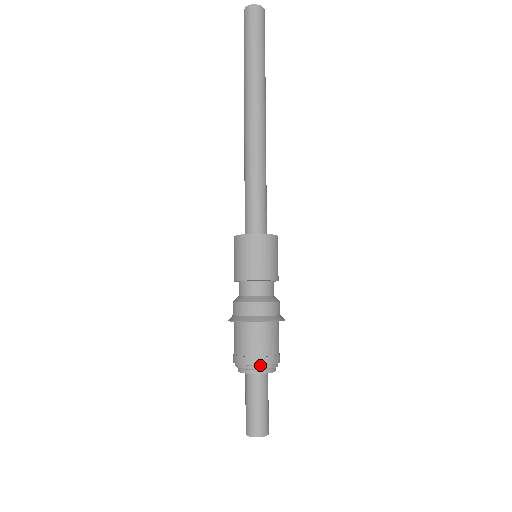
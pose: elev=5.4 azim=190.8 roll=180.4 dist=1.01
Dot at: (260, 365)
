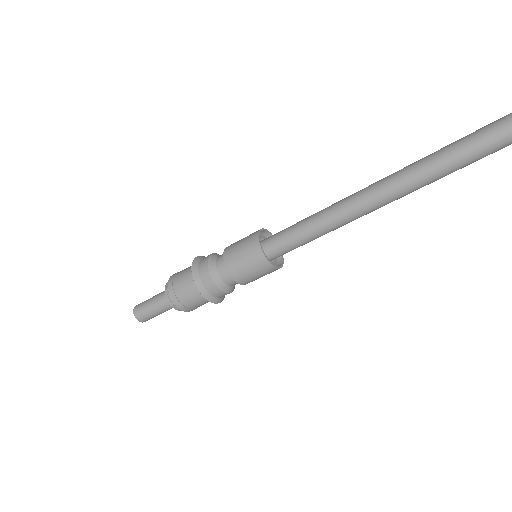
Dot at: occluded
